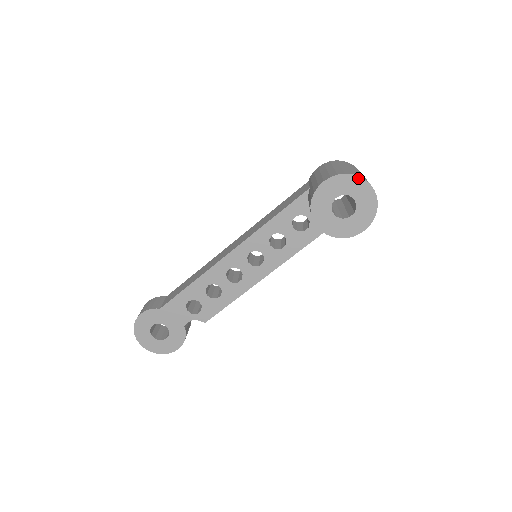
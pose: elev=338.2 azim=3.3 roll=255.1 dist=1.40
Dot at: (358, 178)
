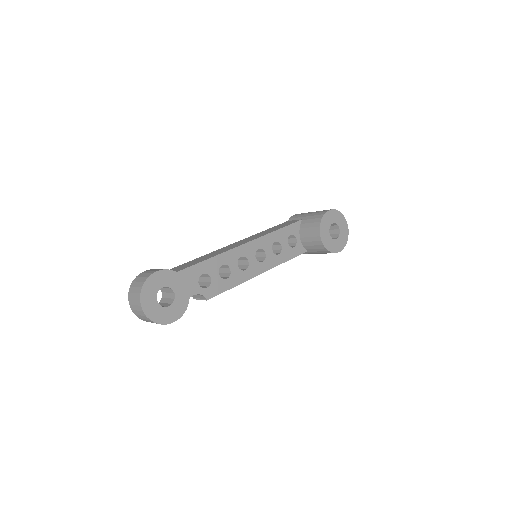
Dot at: (343, 217)
